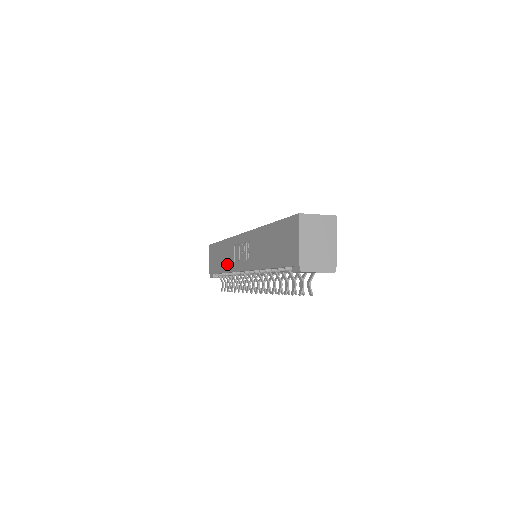
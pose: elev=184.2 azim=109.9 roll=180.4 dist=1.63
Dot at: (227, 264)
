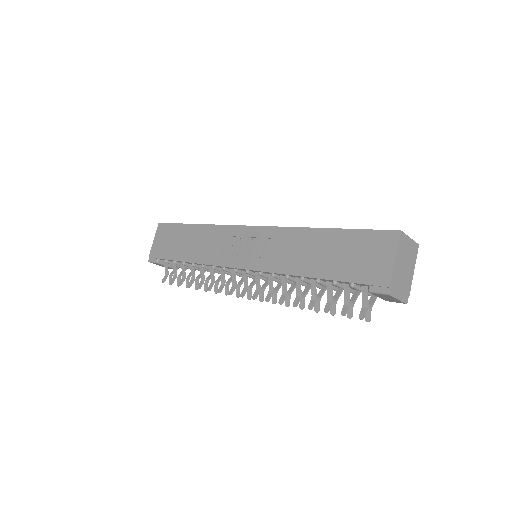
Dot at: (203, 254)
